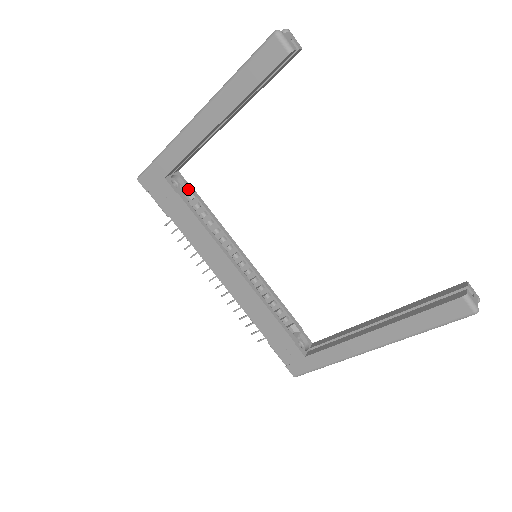
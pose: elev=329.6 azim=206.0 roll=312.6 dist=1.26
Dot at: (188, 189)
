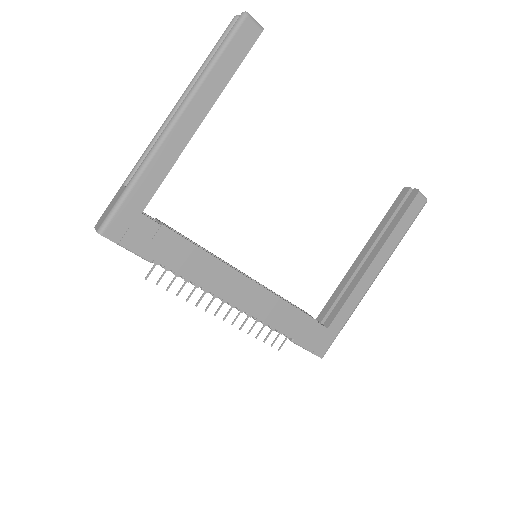
Dot at: occluded
